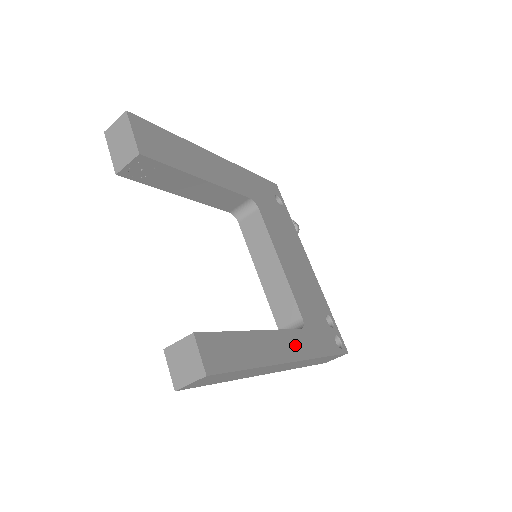
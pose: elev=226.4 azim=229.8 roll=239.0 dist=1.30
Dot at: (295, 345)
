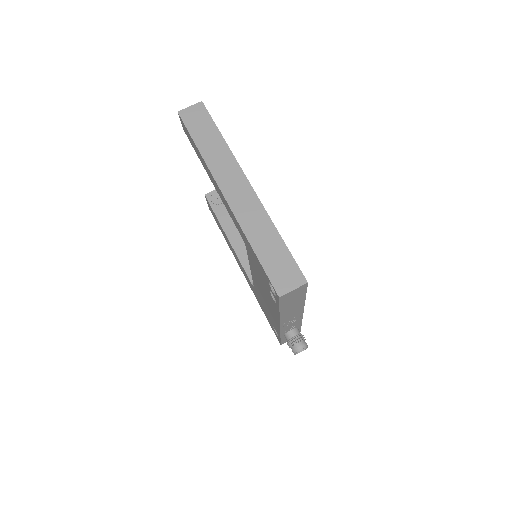
Dot at: occluded
